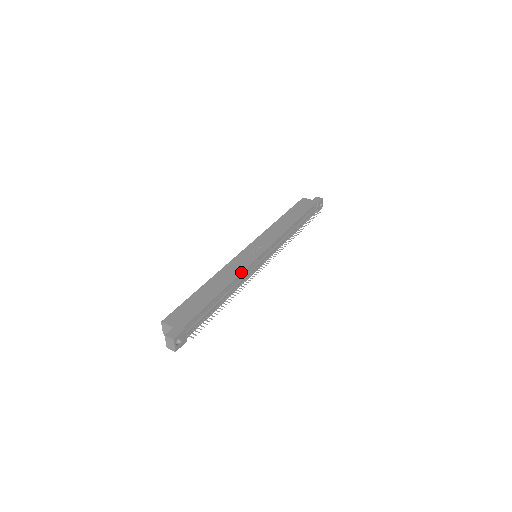
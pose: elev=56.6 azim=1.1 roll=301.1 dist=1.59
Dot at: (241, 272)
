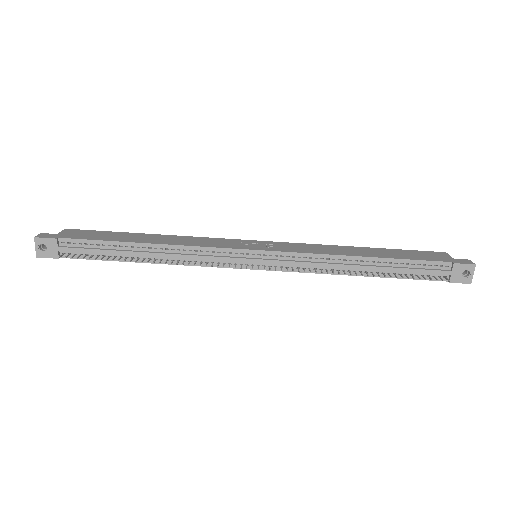
Dot at: (194, 245)
